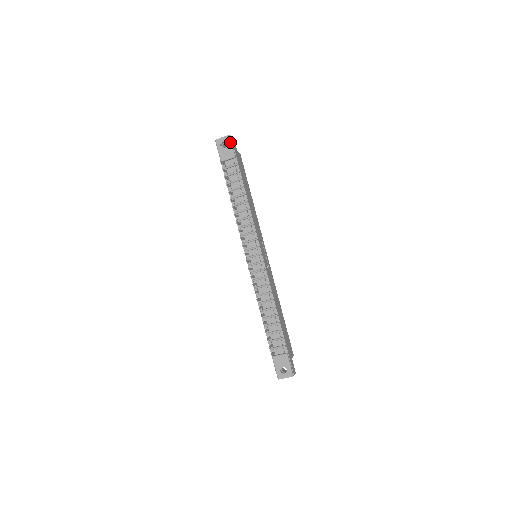
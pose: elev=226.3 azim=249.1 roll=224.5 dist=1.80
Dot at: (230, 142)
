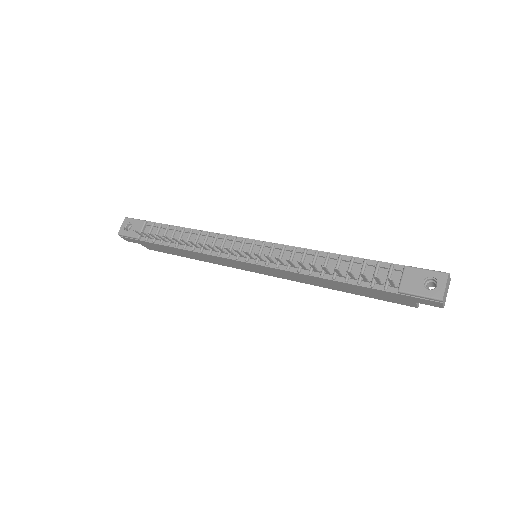
Dot at: (131, 219)
